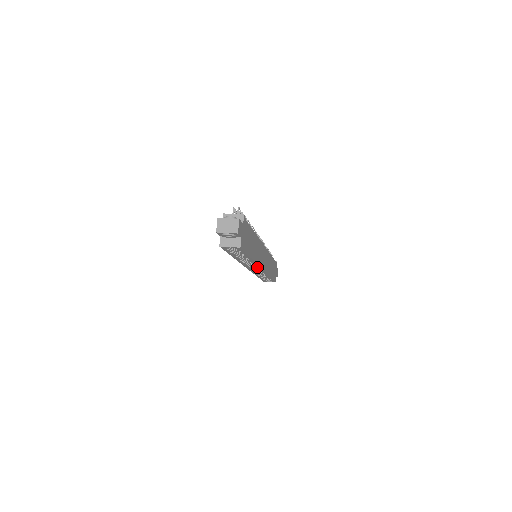
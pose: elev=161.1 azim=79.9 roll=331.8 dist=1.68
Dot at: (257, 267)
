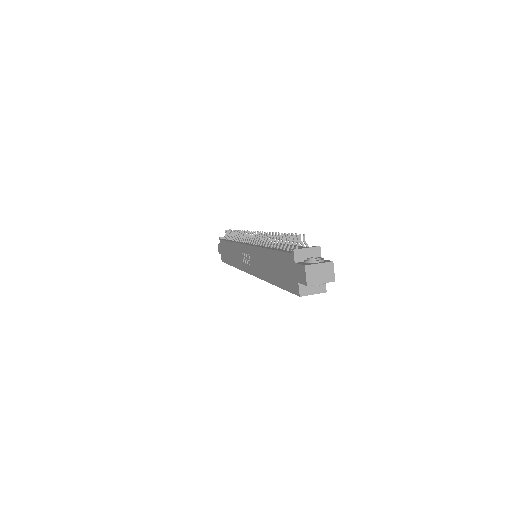
Dot at: occluded
